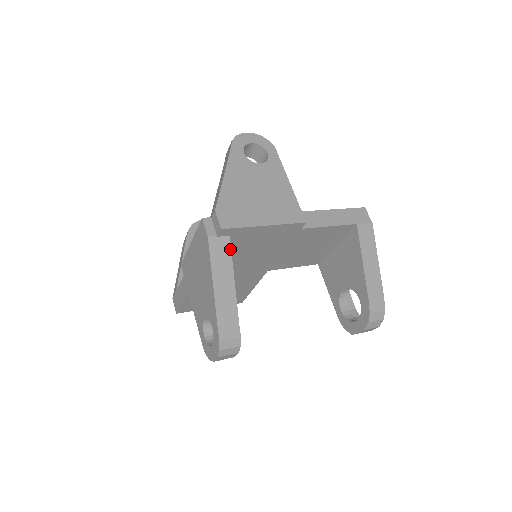
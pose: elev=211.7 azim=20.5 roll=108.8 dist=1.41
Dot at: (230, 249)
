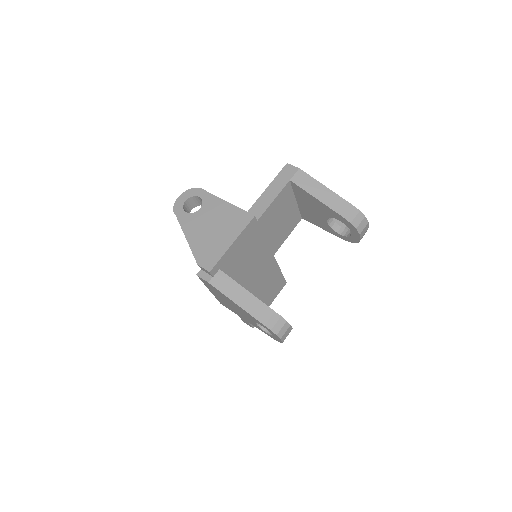
Dot at: (227, 276)
